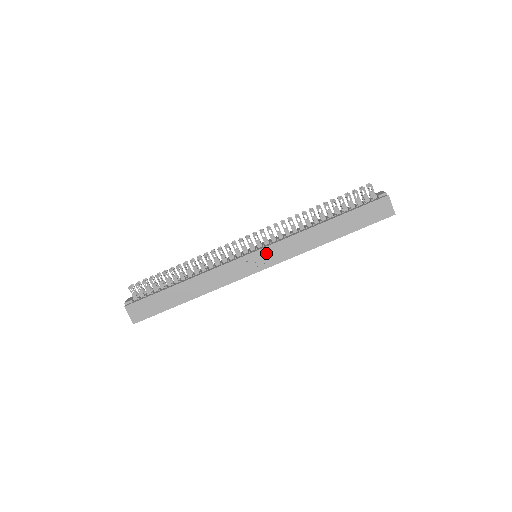
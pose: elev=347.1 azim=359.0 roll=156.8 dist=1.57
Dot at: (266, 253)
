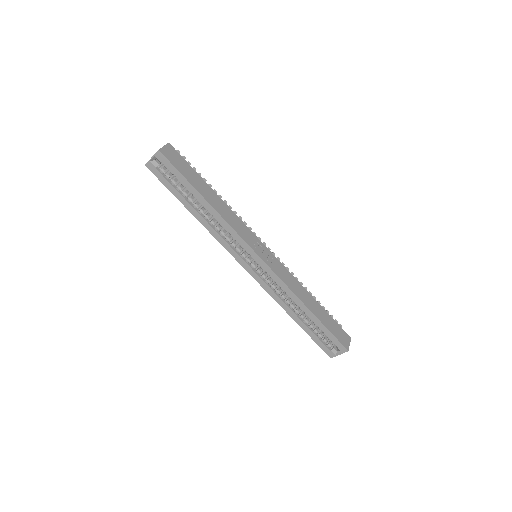
Dot at: (271, 258)
